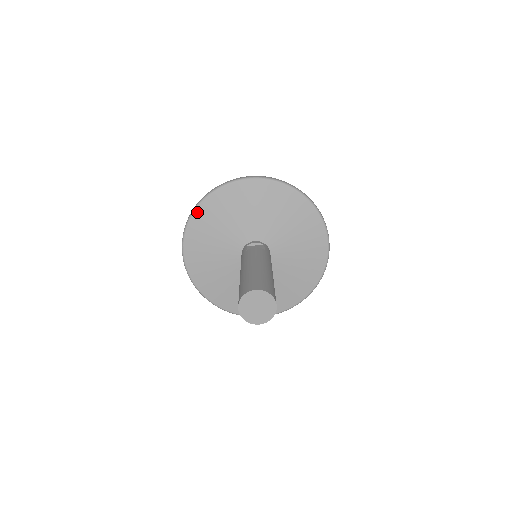
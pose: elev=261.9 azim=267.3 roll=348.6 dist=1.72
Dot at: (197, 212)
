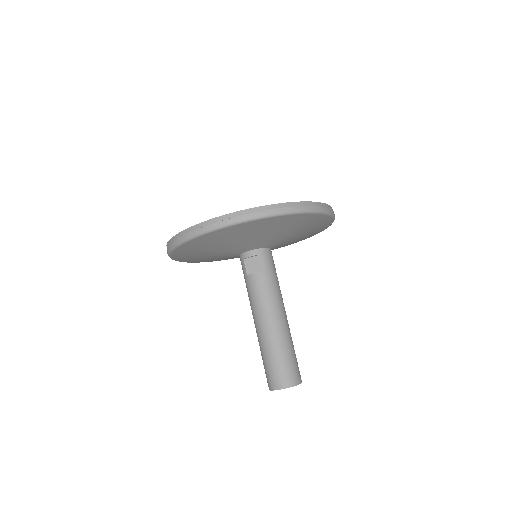
Dot at: (175, 252)
